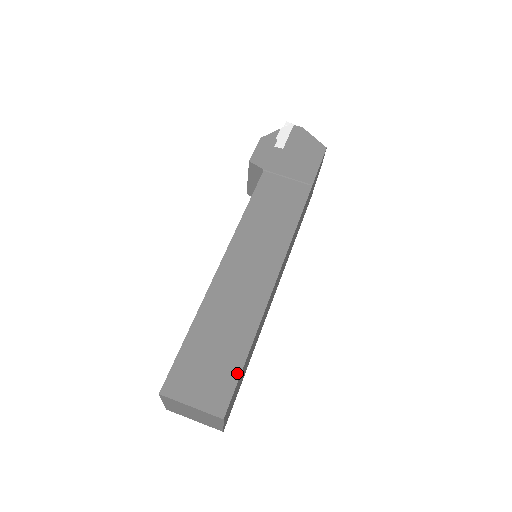
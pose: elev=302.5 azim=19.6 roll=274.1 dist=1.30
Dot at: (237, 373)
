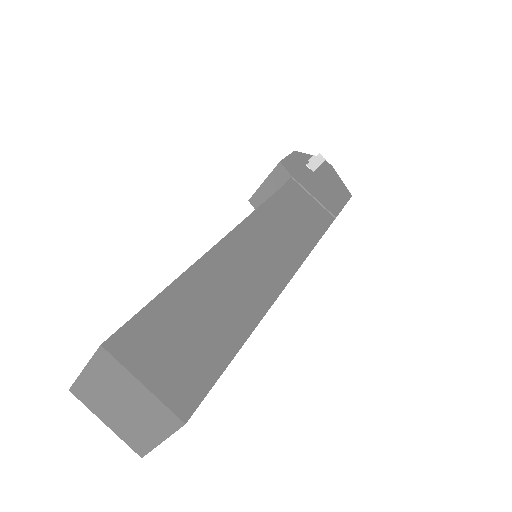
Dot at: (219, 368)
